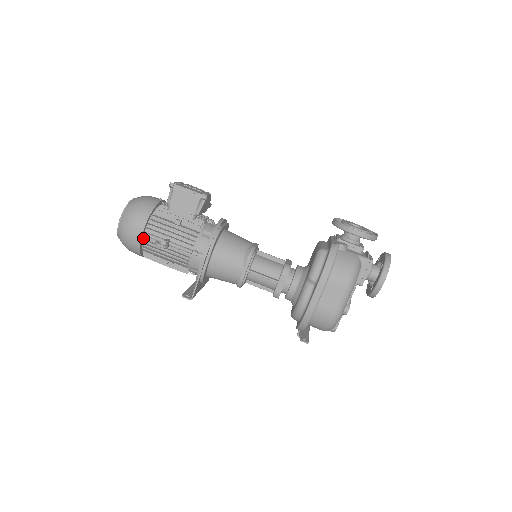
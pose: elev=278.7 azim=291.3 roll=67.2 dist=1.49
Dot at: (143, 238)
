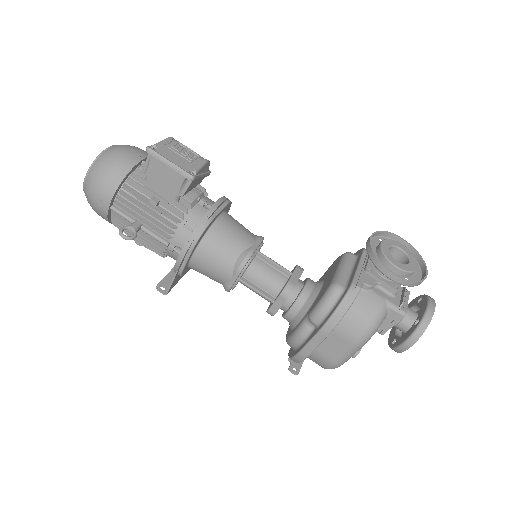
Dot at: (111, 211)
